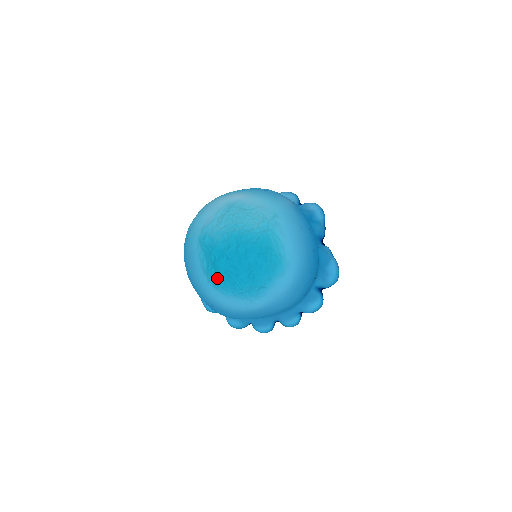
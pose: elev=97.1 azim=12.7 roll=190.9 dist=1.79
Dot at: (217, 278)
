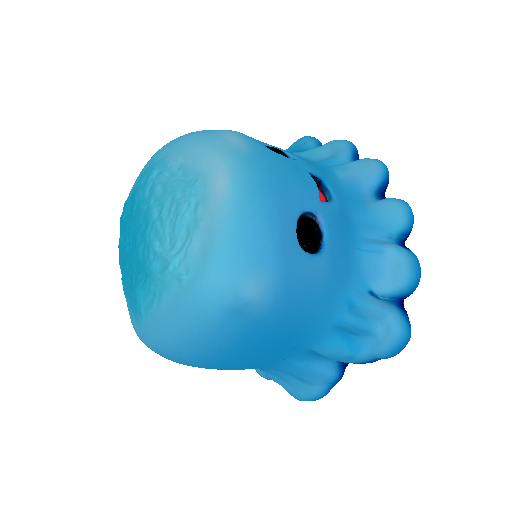
Dot at: occluded
